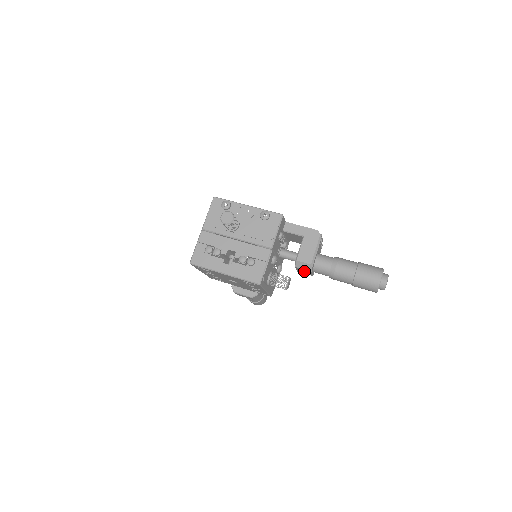
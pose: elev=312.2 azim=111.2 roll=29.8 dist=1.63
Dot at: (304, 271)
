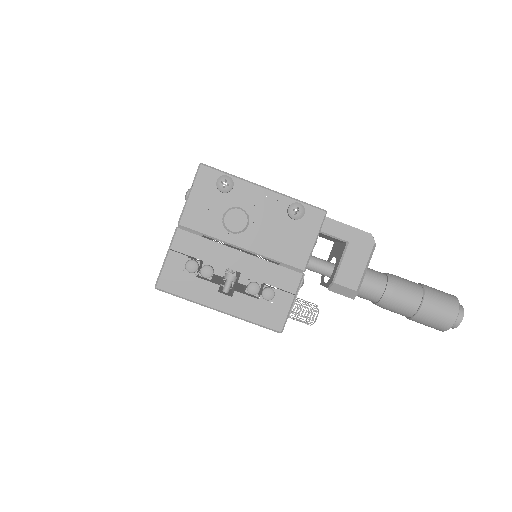
Dot at: occluded
